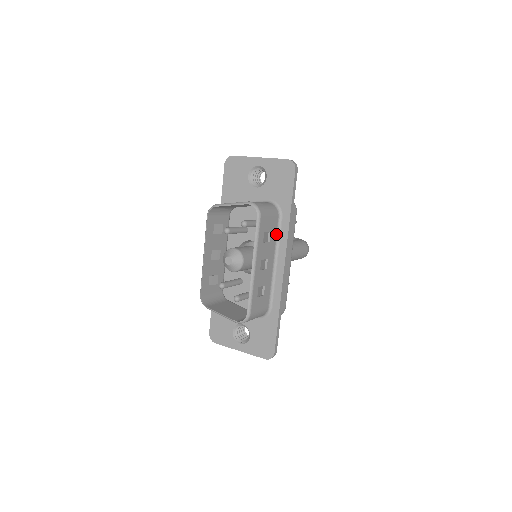
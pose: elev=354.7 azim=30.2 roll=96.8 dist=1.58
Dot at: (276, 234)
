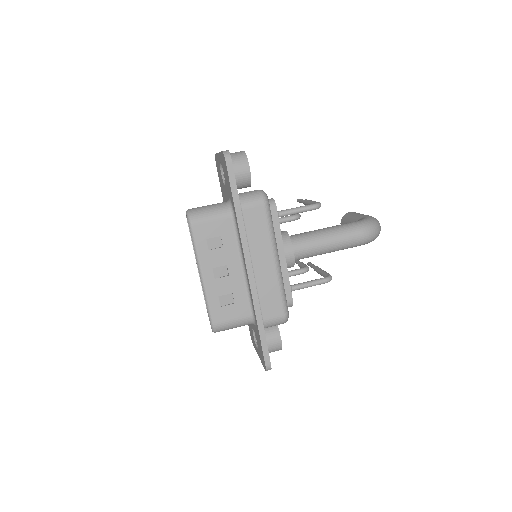
Dot at: (235, 236)
